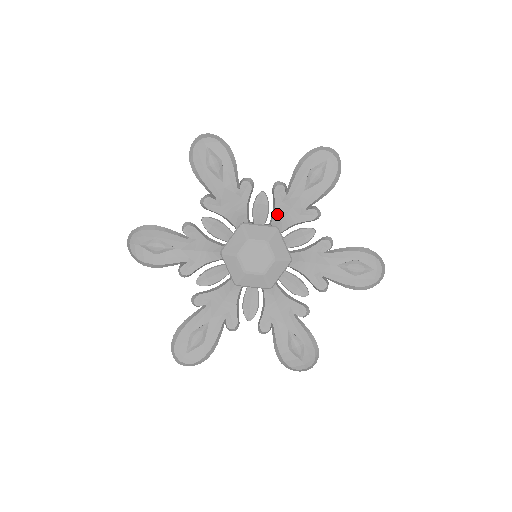
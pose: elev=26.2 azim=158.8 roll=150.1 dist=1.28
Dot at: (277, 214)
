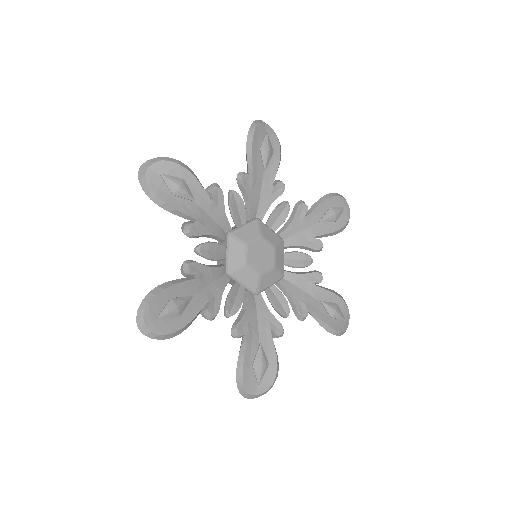
Dot at: (289, 228)
